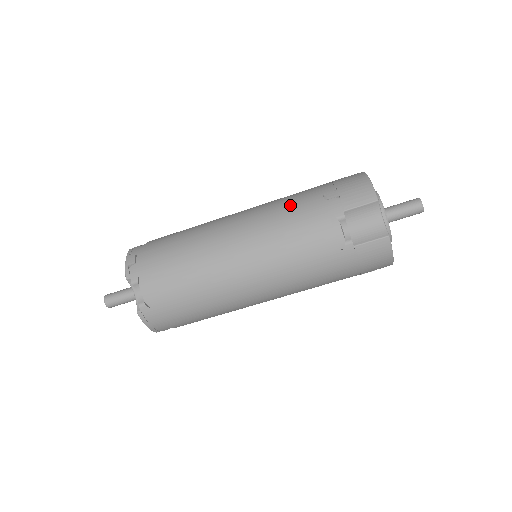
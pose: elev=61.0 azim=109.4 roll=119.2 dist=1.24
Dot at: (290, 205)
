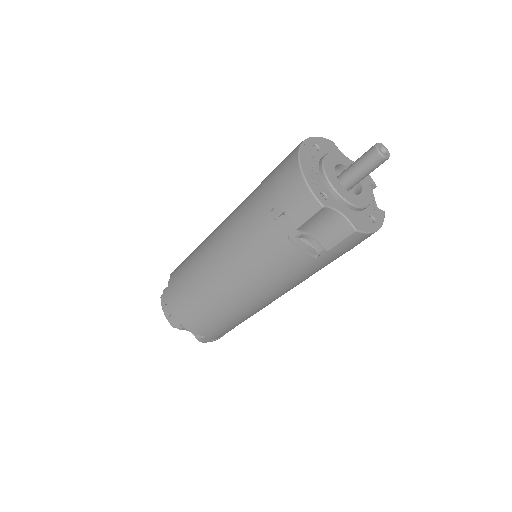
Dot at: (248, 232)
